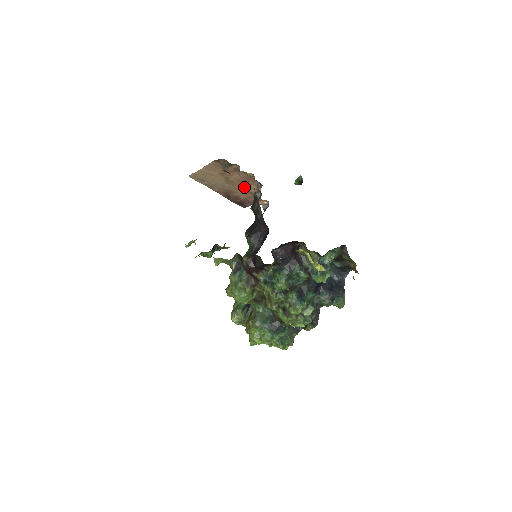
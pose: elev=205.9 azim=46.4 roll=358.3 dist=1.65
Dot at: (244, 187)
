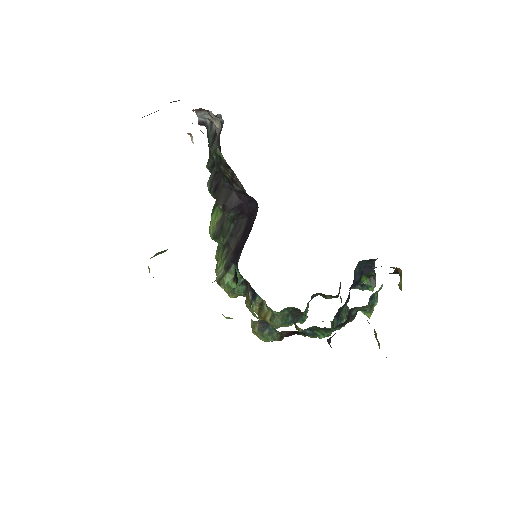
Dot at: occluded
